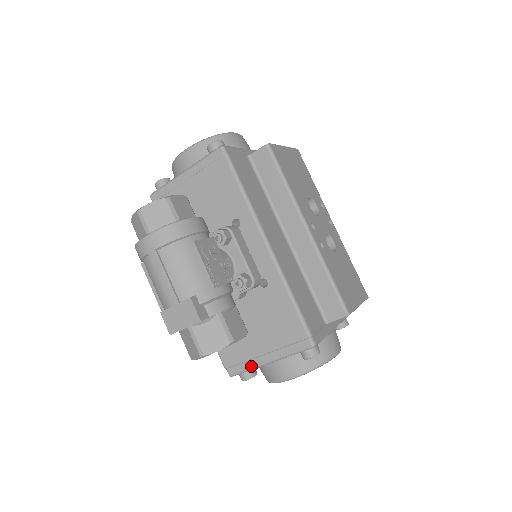
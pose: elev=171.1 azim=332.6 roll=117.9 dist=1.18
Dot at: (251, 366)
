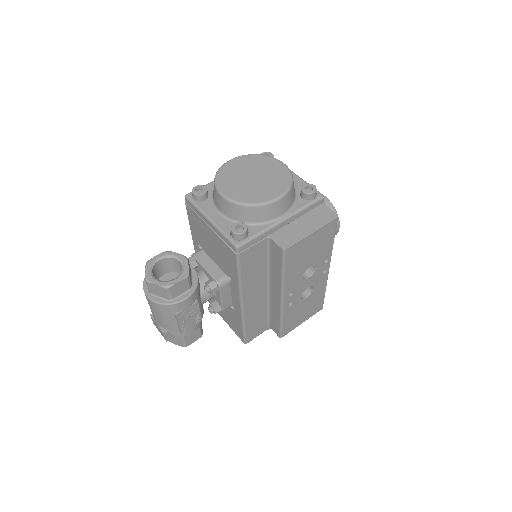
Dot at: occluded
